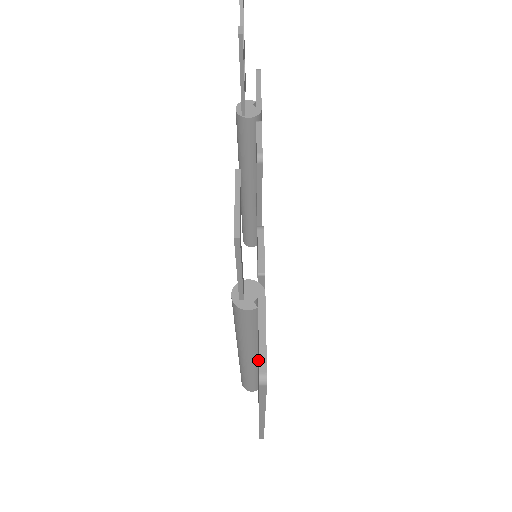
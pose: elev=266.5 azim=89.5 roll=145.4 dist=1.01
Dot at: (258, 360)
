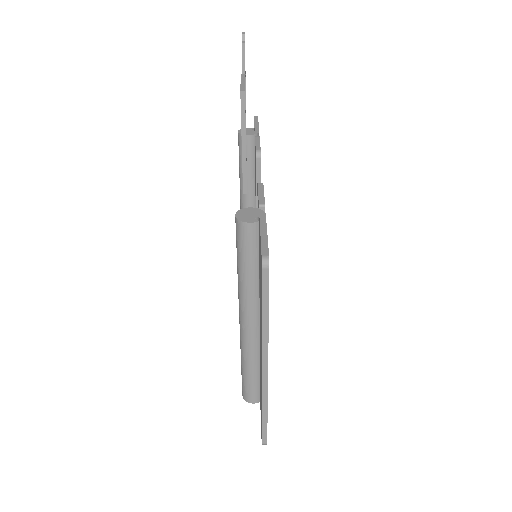
Dot at: (260, 301)
